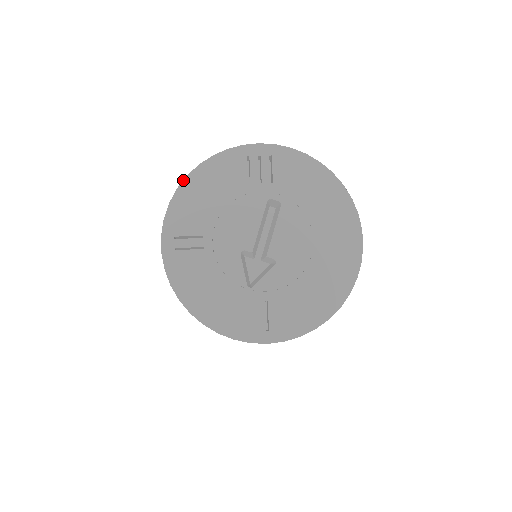
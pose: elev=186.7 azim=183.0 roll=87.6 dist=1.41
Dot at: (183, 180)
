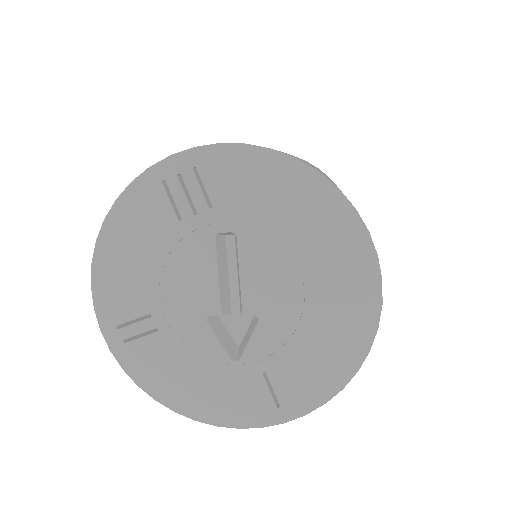
Dot at: (94, 249)
